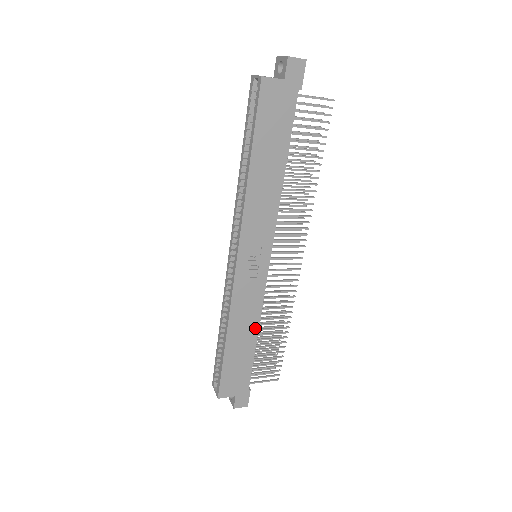
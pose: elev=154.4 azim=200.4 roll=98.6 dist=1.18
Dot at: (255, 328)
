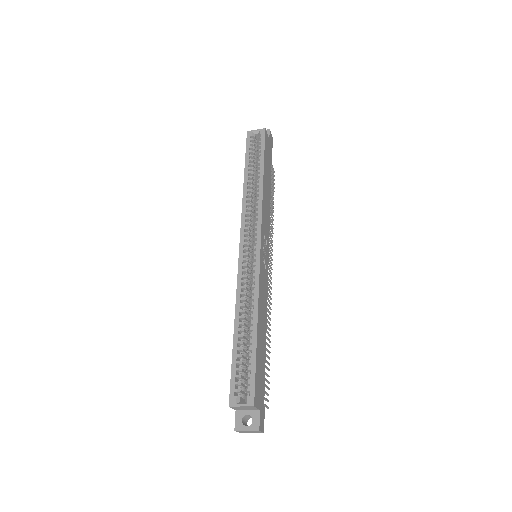
Dot at: (265, 324)
